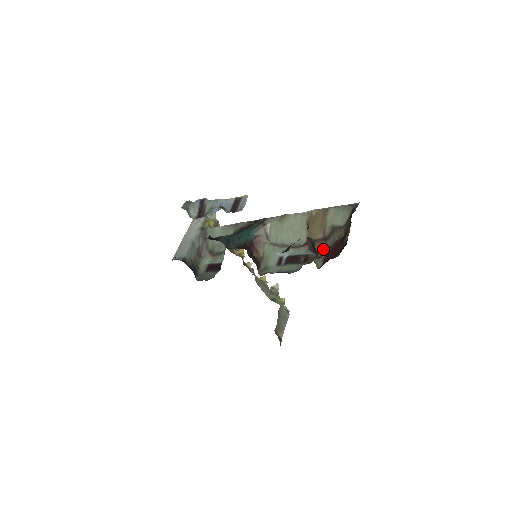
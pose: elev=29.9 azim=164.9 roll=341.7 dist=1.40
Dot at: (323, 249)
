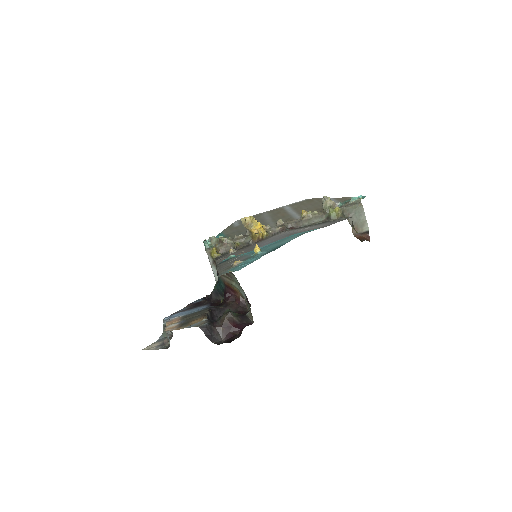
Dot at: occluded
